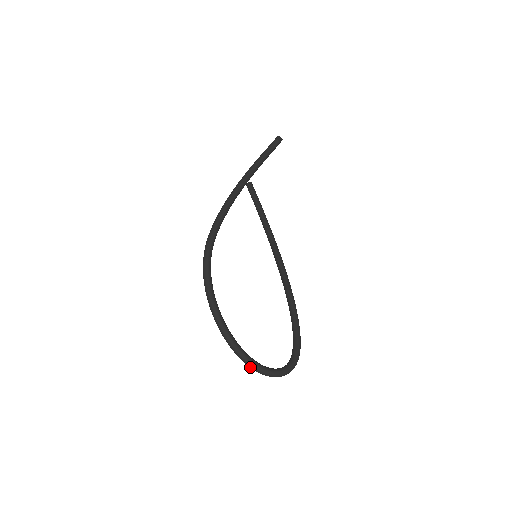
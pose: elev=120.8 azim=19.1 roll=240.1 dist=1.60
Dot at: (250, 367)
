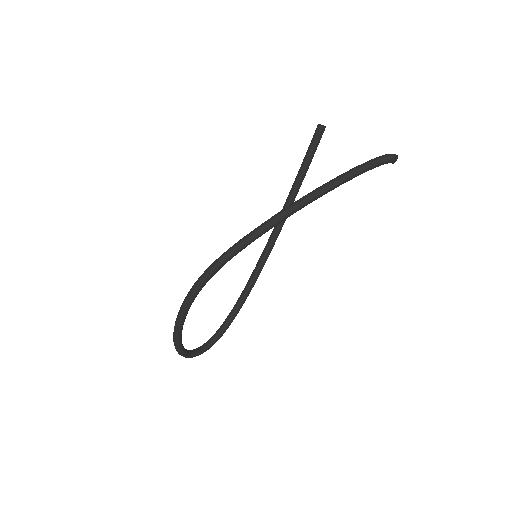
Dot at: (178, 353)
